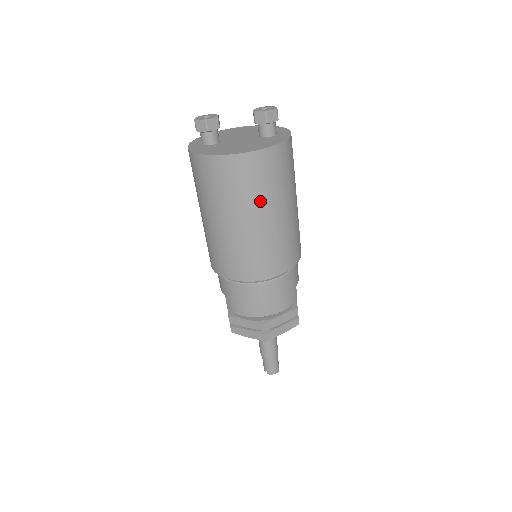
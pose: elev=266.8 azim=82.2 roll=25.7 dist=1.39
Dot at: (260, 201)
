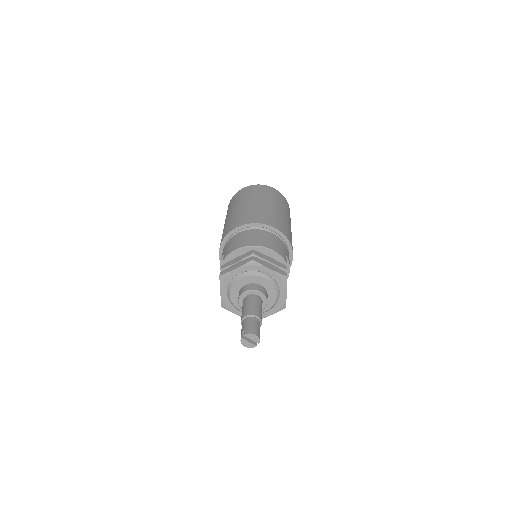
Dot at: (266, 198)
